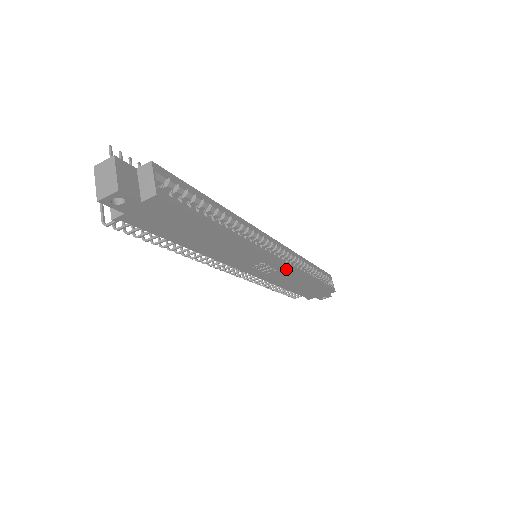
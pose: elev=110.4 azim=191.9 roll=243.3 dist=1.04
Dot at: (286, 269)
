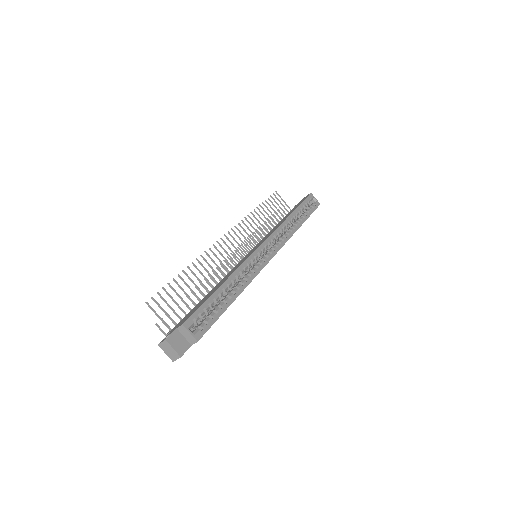
Dot at: occluded
